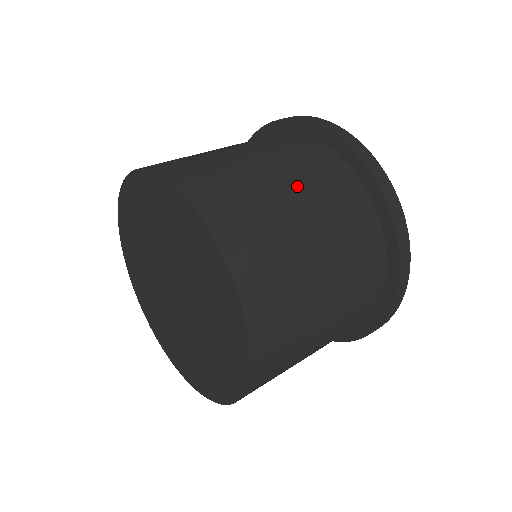
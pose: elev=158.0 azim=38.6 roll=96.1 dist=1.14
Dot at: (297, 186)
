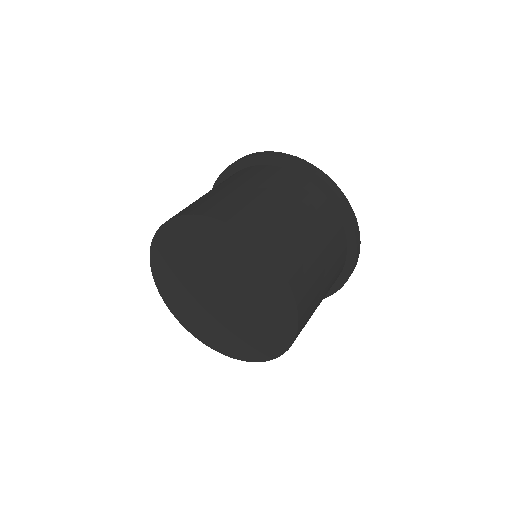
Dot at: (257, 186)
